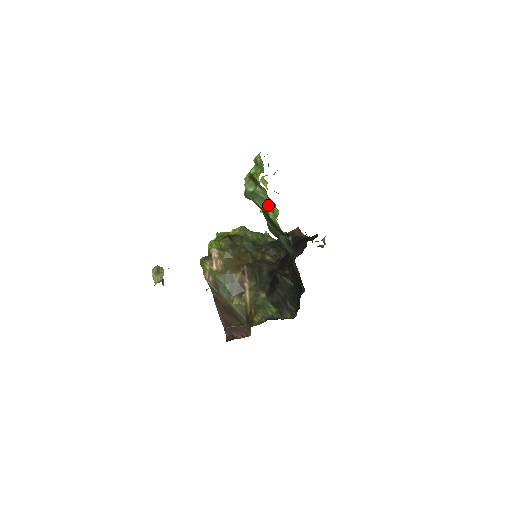
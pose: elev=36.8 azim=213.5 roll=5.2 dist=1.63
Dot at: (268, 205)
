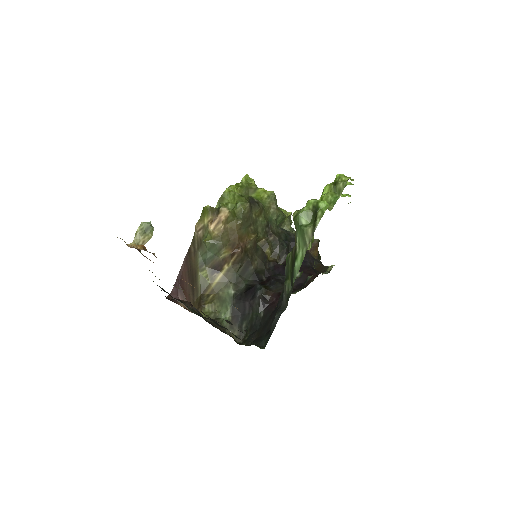
Dot at: (304, 254)
